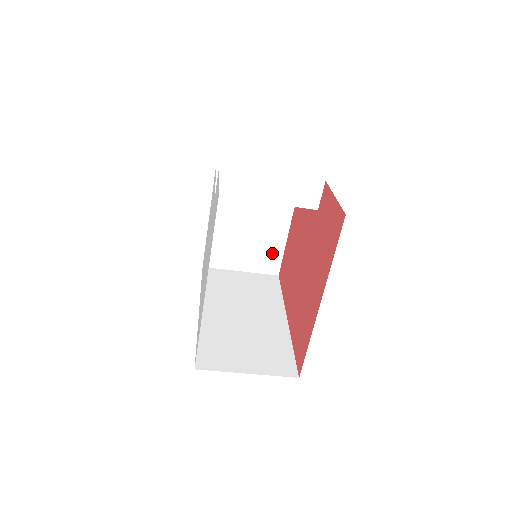
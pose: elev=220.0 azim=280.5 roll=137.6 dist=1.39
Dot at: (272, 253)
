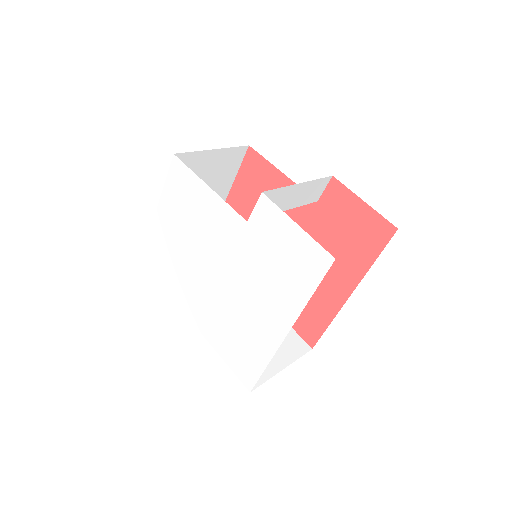
Dot at: occluded
